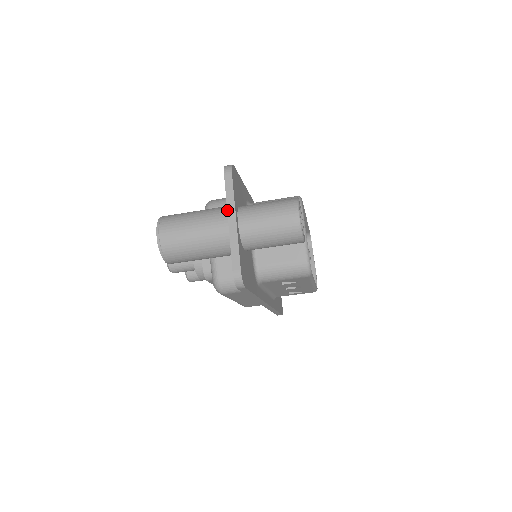
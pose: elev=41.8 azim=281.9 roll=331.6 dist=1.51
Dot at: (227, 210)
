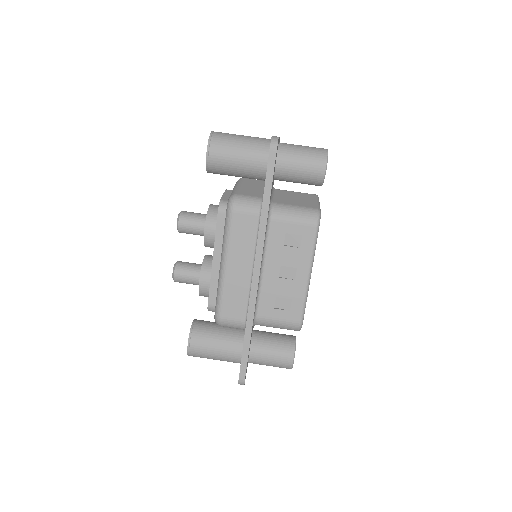
Dot at: occluded
